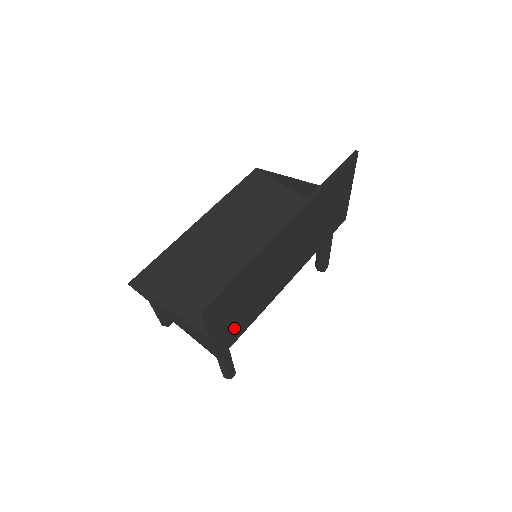
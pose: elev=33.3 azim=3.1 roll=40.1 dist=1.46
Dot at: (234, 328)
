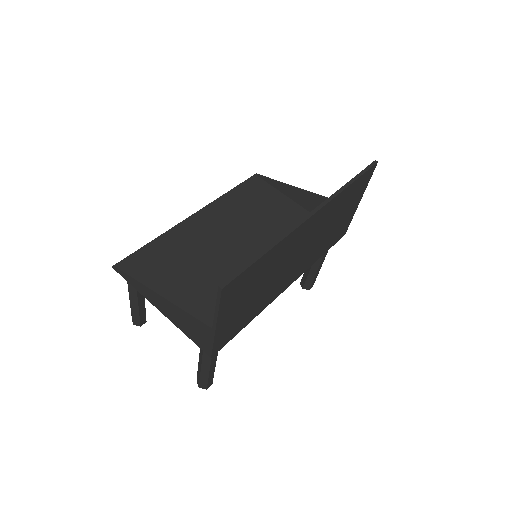
Dot at: (234, 323)
